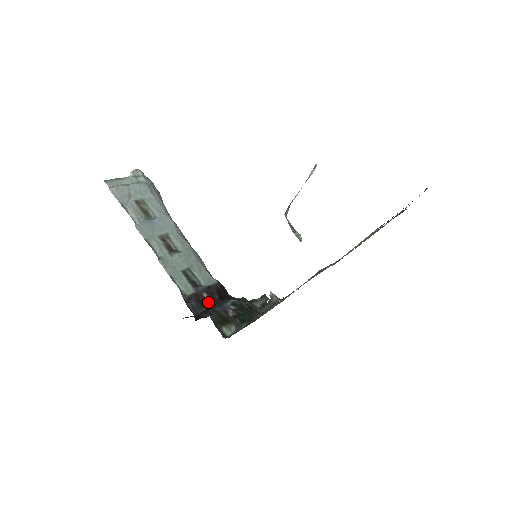
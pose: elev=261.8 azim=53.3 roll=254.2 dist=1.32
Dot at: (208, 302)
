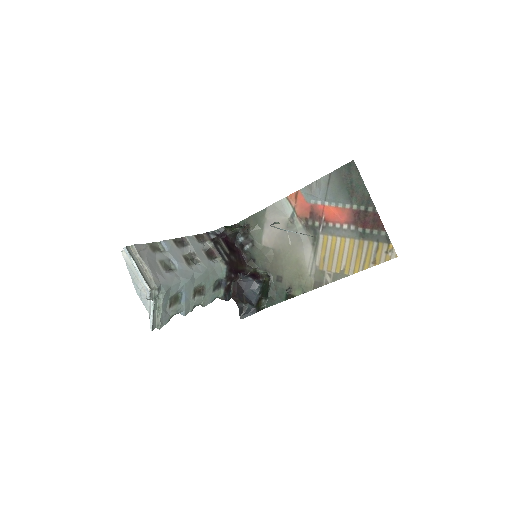
Dot at: (231, 283)
